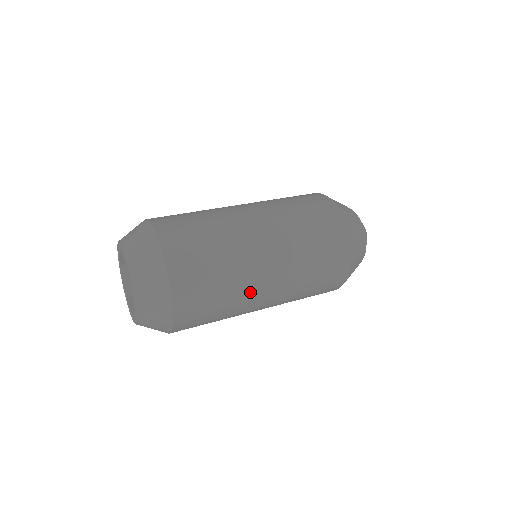
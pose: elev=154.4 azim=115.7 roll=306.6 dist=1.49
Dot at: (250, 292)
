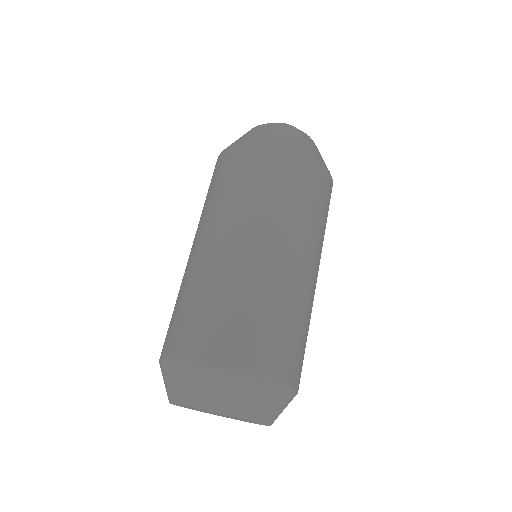
Dot at: occluded
